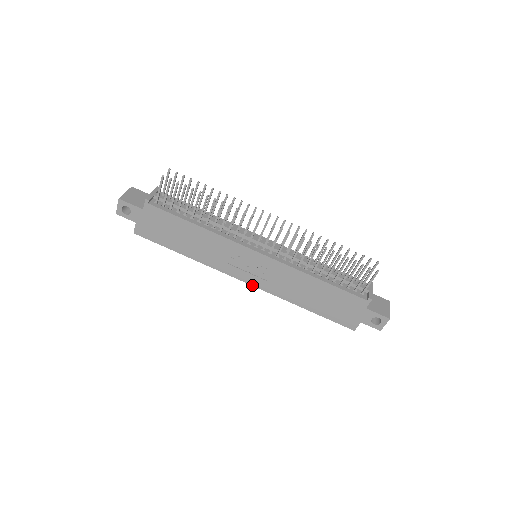
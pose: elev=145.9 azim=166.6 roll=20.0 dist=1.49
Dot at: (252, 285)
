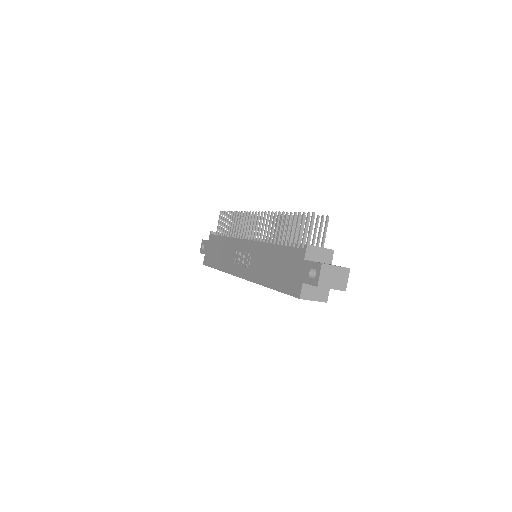
Dot at: (243, 278)
